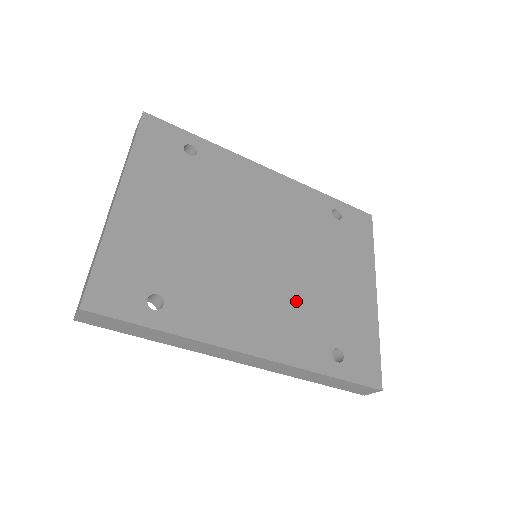
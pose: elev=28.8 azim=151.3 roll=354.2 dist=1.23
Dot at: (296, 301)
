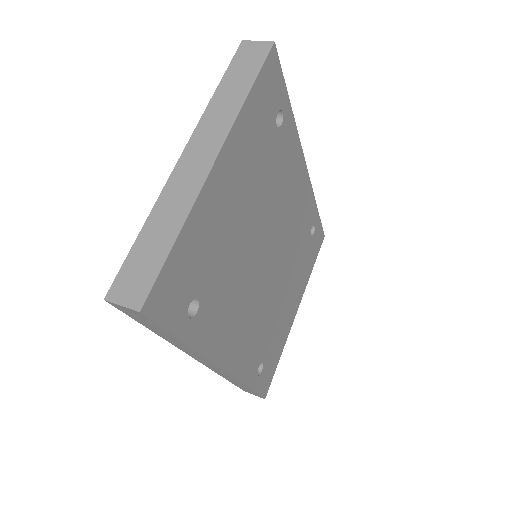
Dot at: (263, 316)
